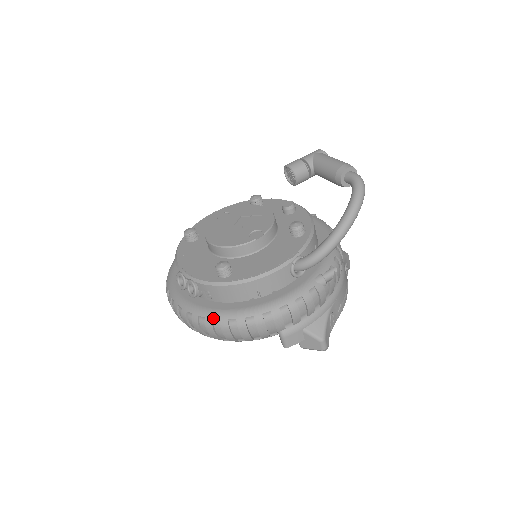
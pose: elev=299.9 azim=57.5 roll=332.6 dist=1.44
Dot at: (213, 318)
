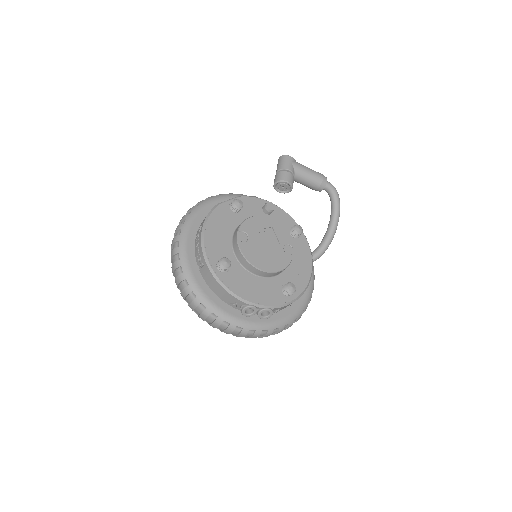
Dot at: (285, 325)
